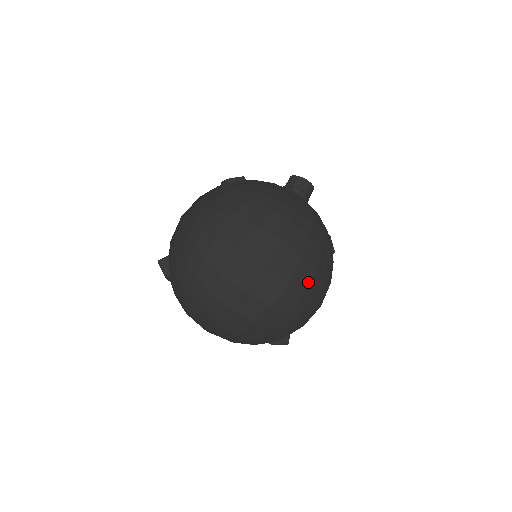
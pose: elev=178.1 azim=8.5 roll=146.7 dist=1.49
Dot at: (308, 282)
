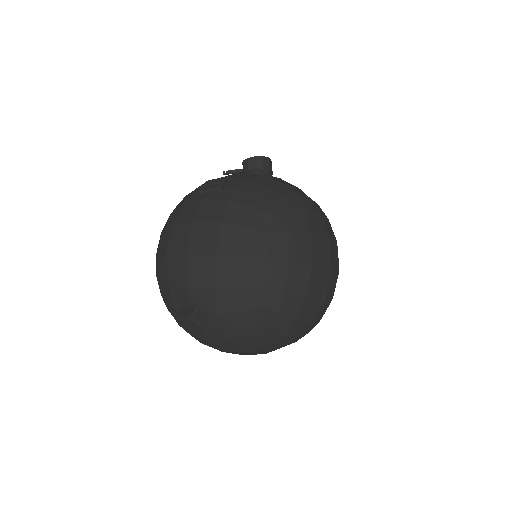
Dot at: occluded
